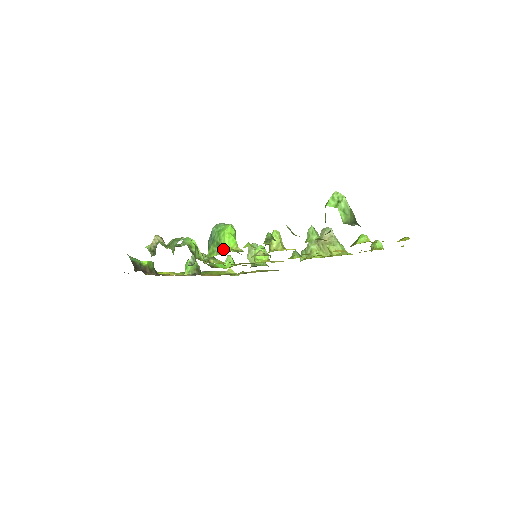
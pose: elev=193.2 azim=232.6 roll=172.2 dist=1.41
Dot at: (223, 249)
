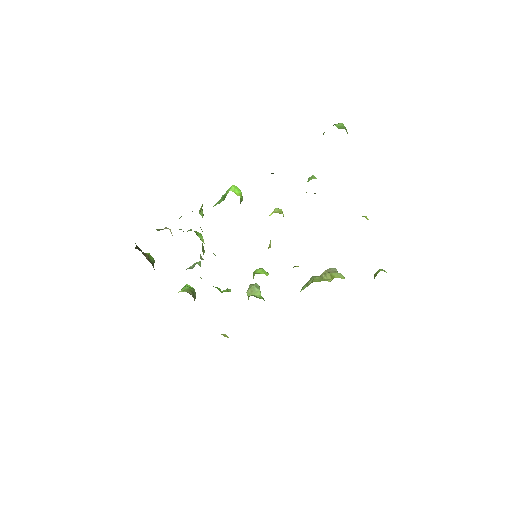
Dot at: occluded
